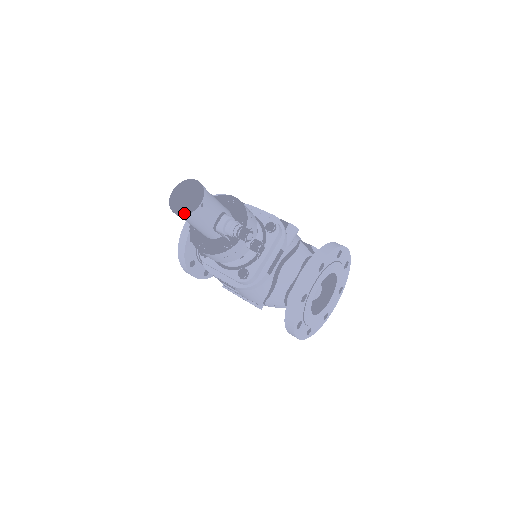
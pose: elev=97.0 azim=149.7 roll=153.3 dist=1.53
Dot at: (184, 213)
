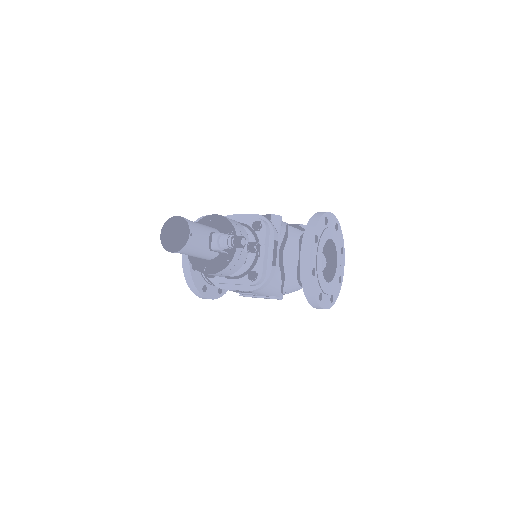
Dot at: (179, 248)
